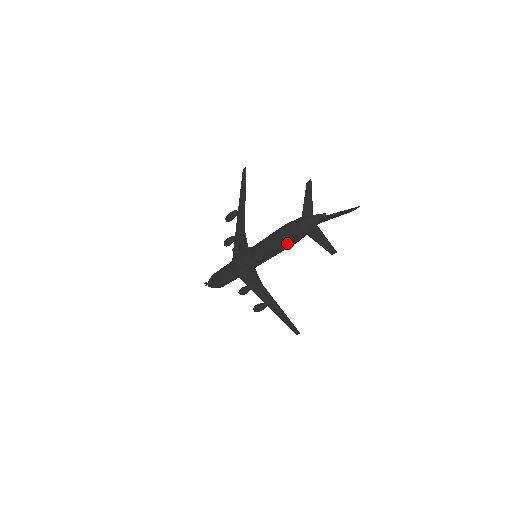
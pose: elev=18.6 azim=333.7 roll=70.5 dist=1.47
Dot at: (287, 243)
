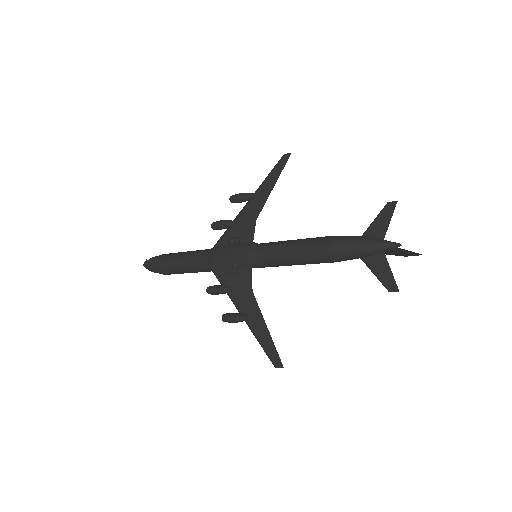
Dot at: (330, 257)
